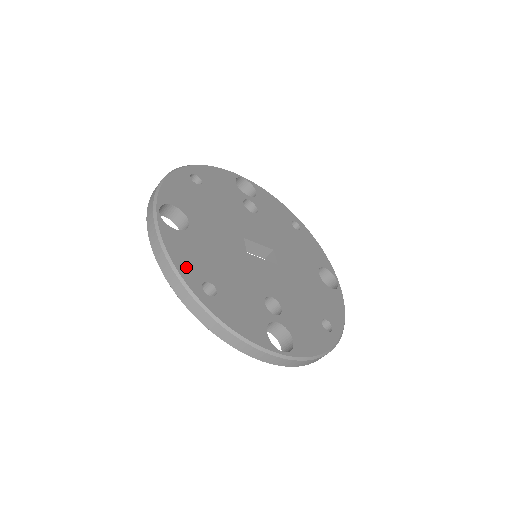
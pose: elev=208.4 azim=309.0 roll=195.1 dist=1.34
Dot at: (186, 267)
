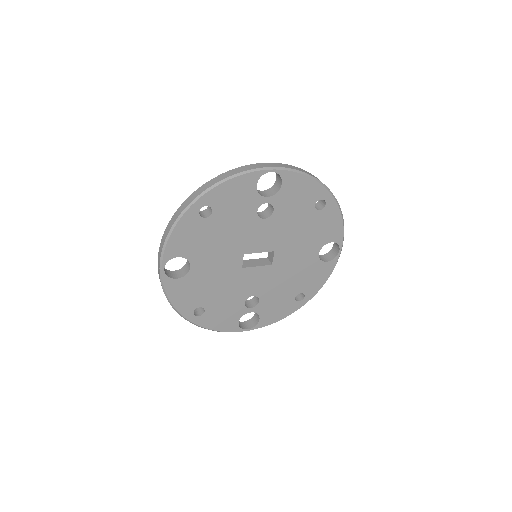
Dot at: (183, 304)
